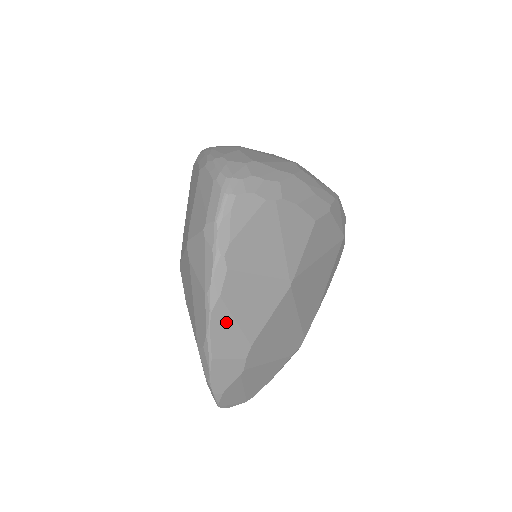
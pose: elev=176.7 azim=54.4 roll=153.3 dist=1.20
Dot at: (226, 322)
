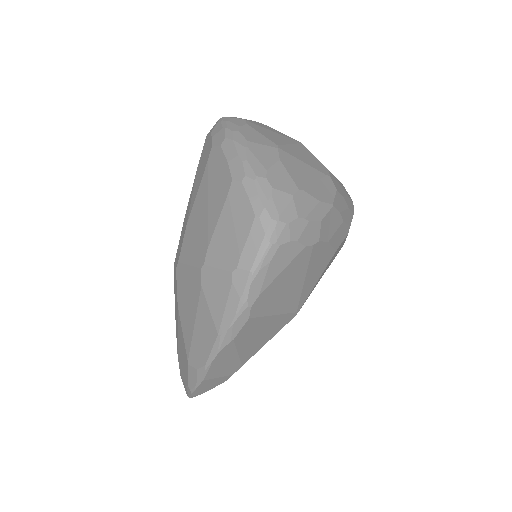
Dot at: (229, 355)
